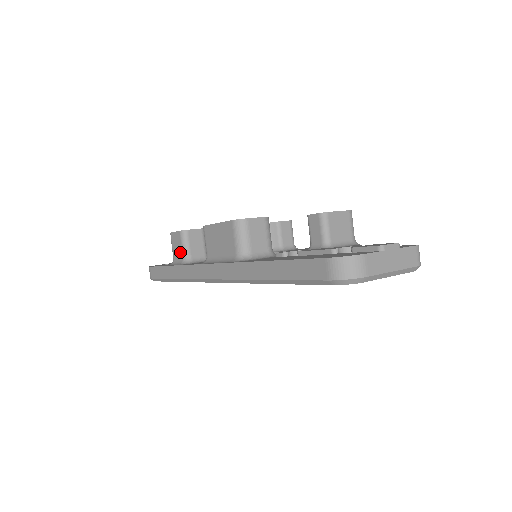
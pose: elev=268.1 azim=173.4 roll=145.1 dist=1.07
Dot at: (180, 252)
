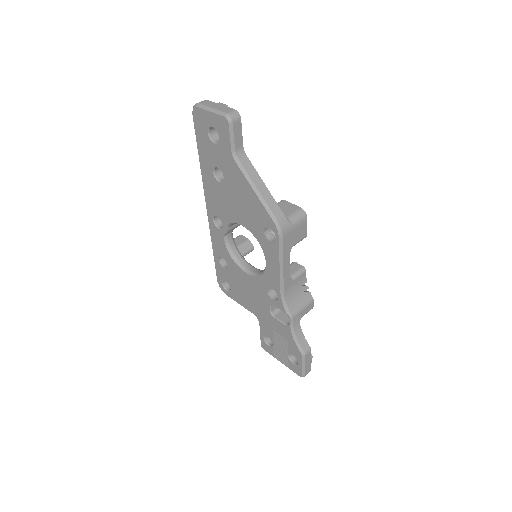
Dot at: occluded
